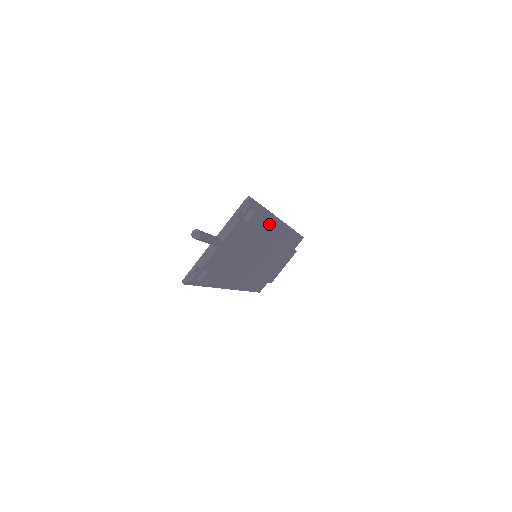
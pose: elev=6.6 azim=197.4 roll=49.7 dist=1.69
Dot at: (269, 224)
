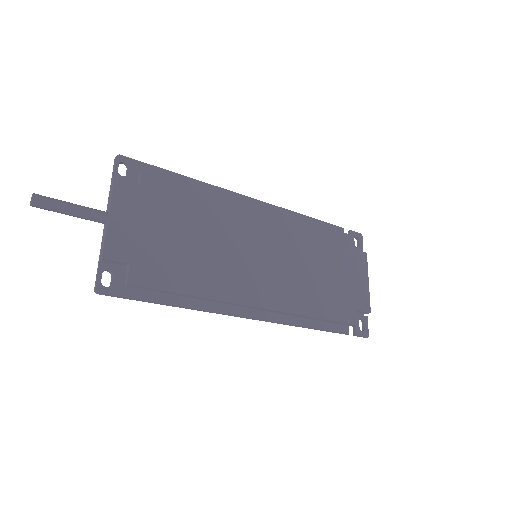
Dot at: (211, 194)
